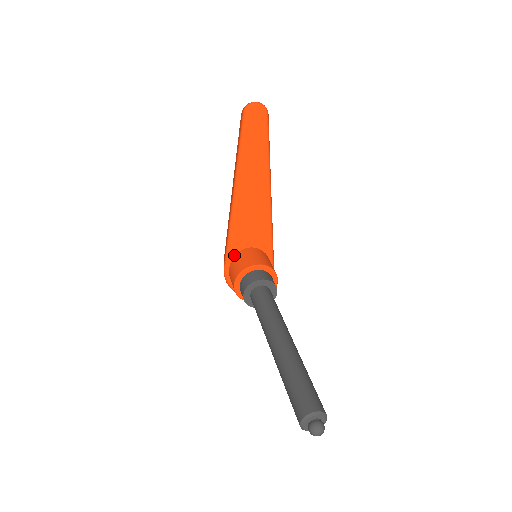
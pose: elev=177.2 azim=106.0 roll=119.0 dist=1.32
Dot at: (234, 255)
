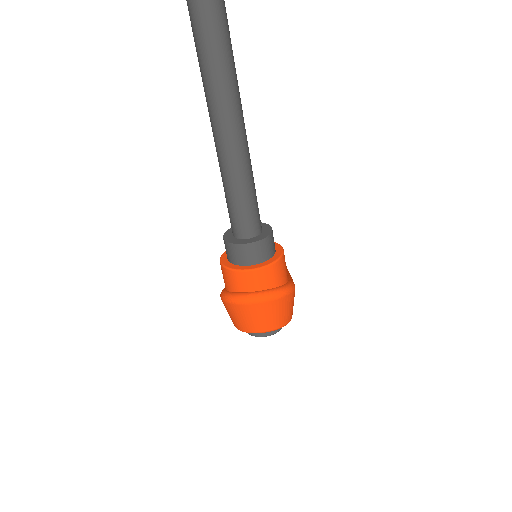
Dot at: occluded
